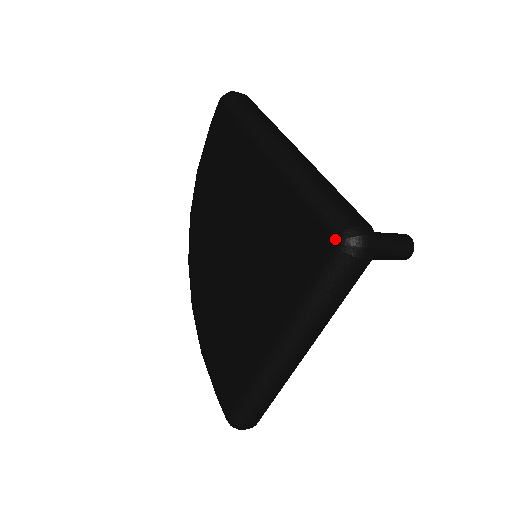
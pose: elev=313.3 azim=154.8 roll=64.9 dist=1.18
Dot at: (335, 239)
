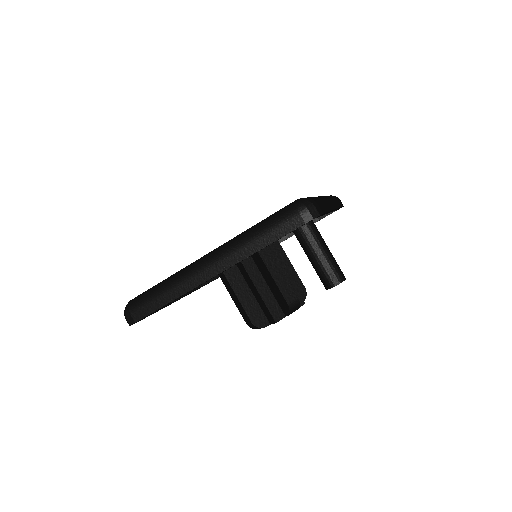
Dot at: (298, 199)
